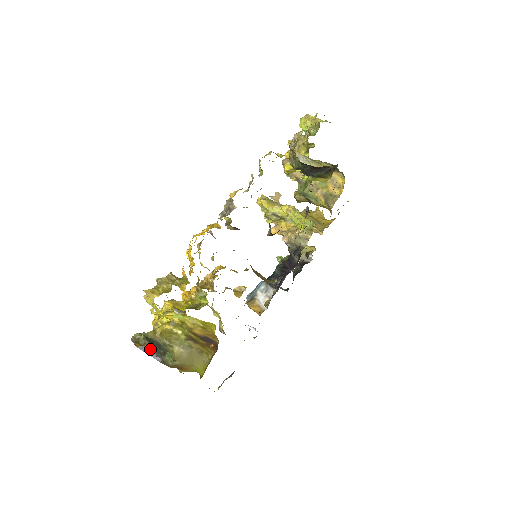
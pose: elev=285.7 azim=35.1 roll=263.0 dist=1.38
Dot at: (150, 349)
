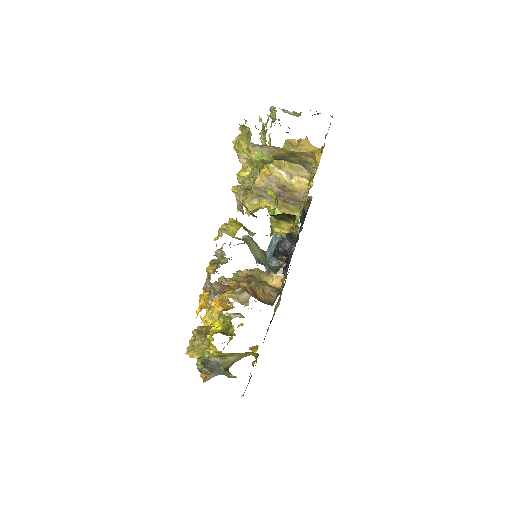
Dot at: (213, 375)
